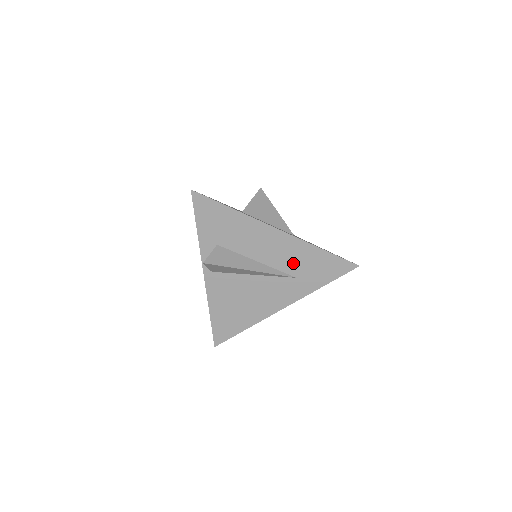
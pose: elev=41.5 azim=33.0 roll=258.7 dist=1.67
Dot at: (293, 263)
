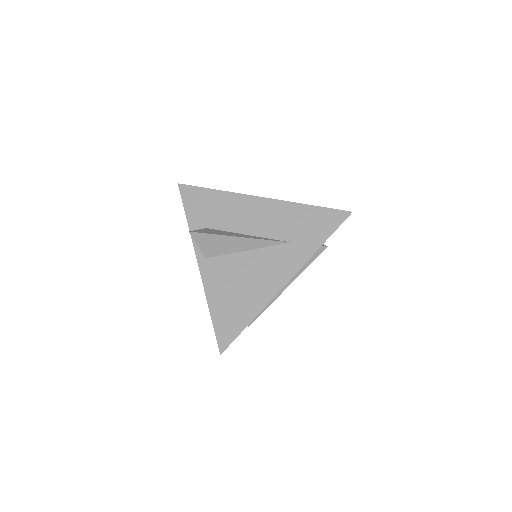
Dot at: (283, 227)
